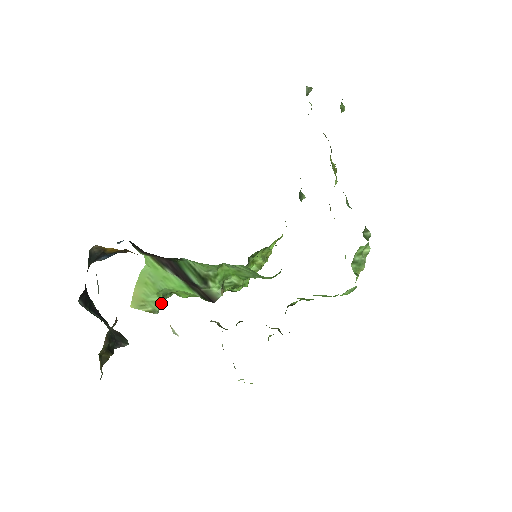
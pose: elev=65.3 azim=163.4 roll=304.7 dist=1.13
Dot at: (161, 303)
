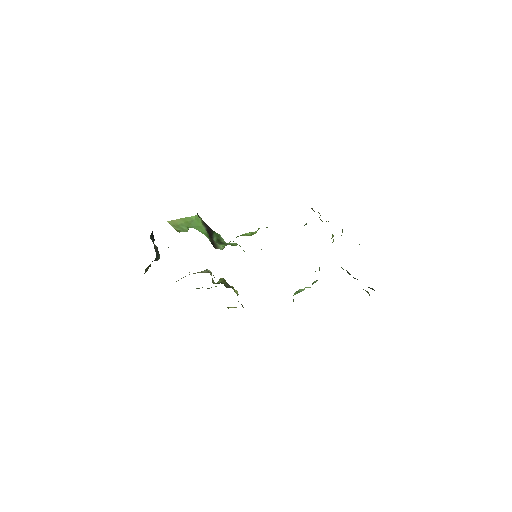
Dot at: (186, 231)
